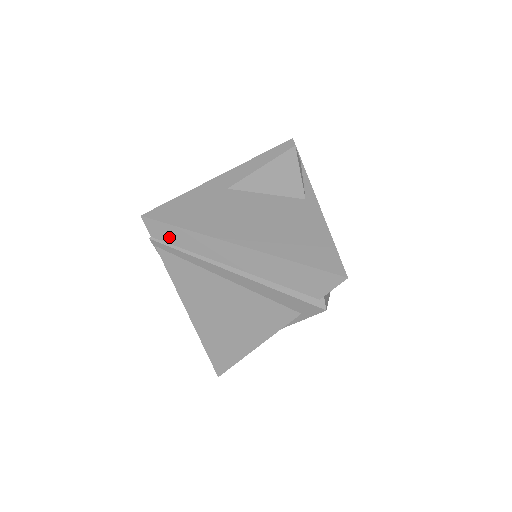
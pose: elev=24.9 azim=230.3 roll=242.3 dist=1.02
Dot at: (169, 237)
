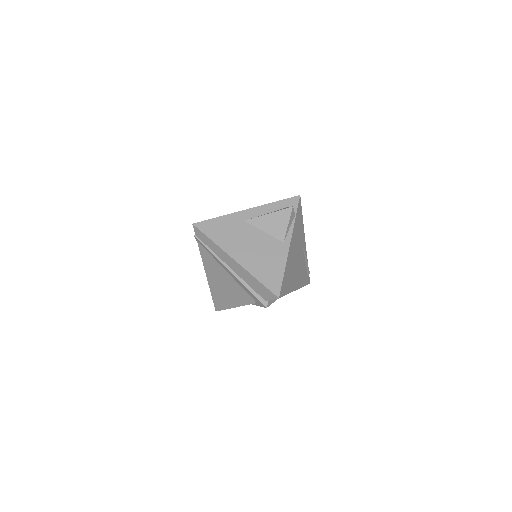
Dot at: (203, 239)
